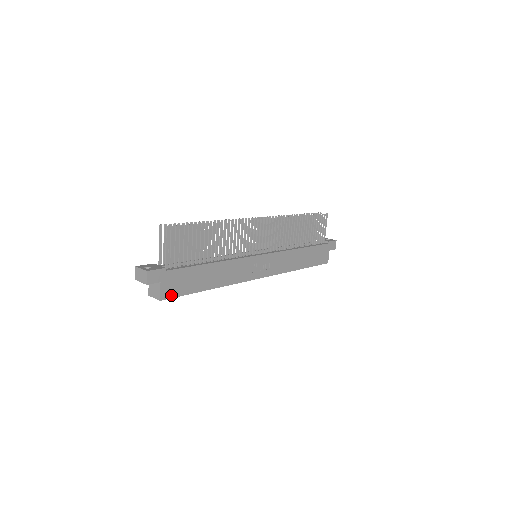
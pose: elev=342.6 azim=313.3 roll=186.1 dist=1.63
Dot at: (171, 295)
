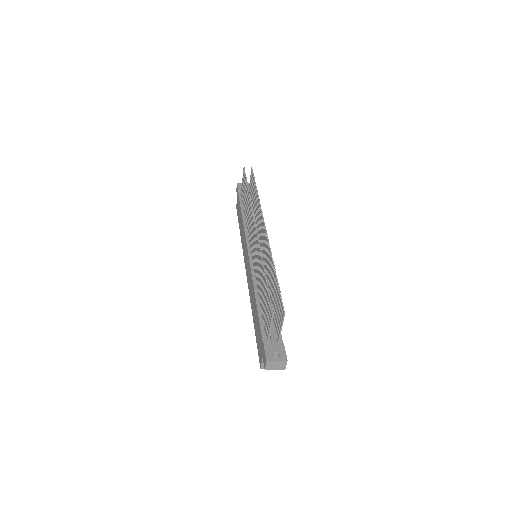
Dot at: occluded
